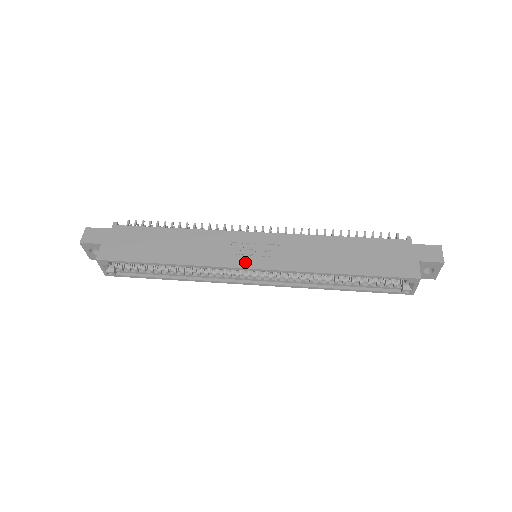
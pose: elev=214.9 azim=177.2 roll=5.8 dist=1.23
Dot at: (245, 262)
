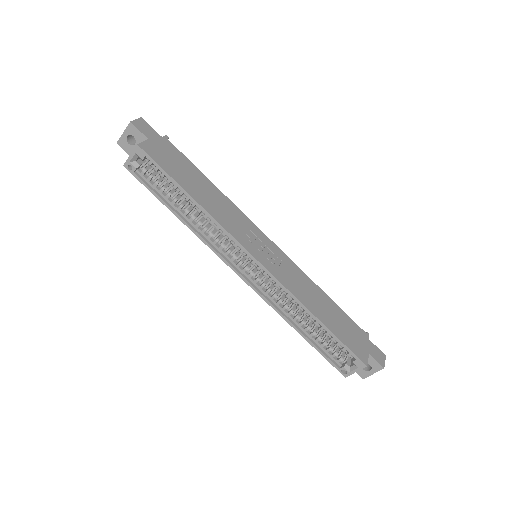
Dot at: (254, 251)
